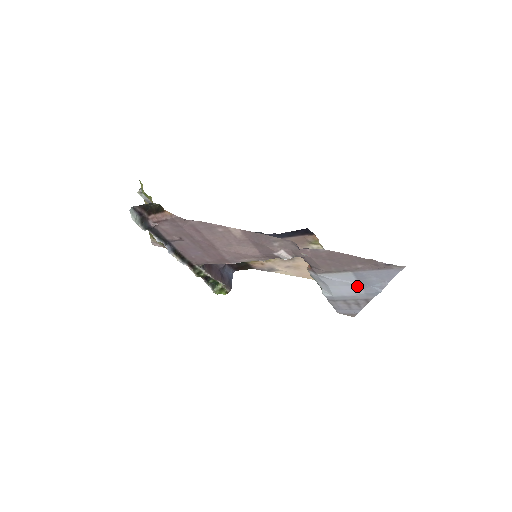
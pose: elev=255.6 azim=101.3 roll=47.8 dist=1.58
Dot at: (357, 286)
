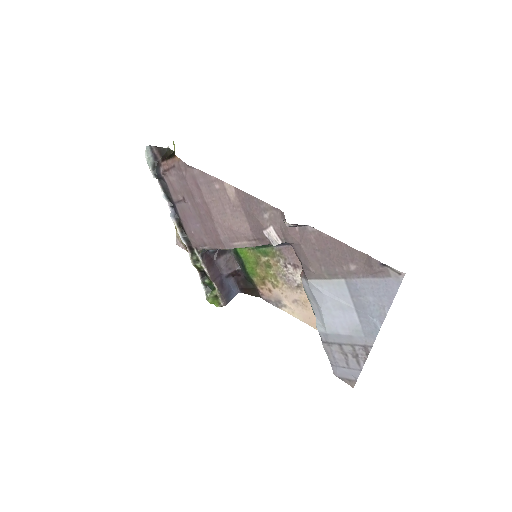
Dot at: (352, 313)
